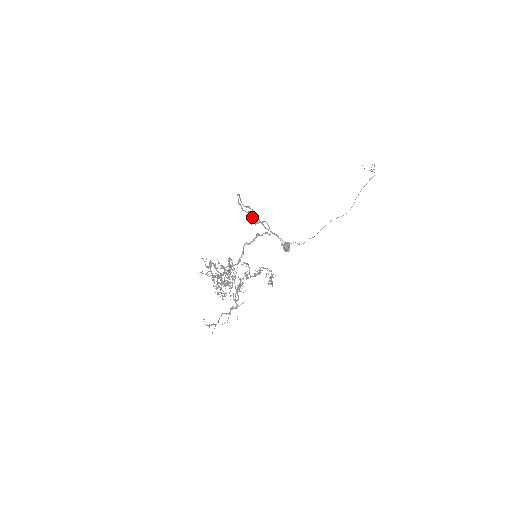
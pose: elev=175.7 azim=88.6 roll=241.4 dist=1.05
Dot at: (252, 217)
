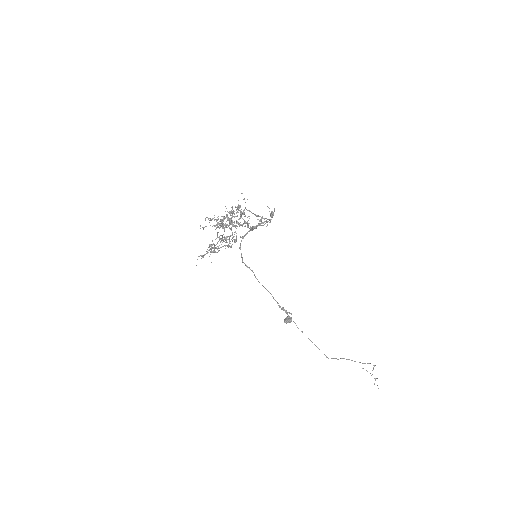
Dot at: occluded
